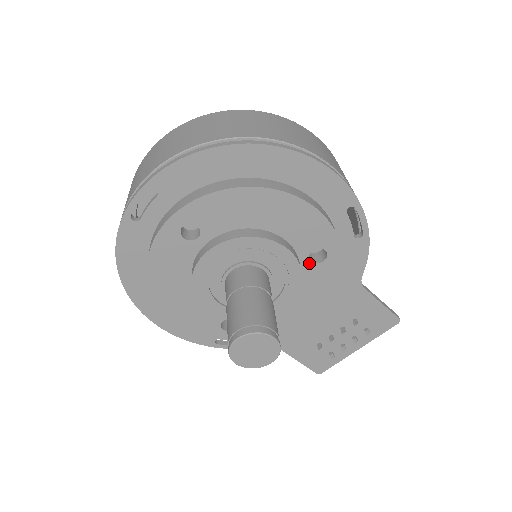
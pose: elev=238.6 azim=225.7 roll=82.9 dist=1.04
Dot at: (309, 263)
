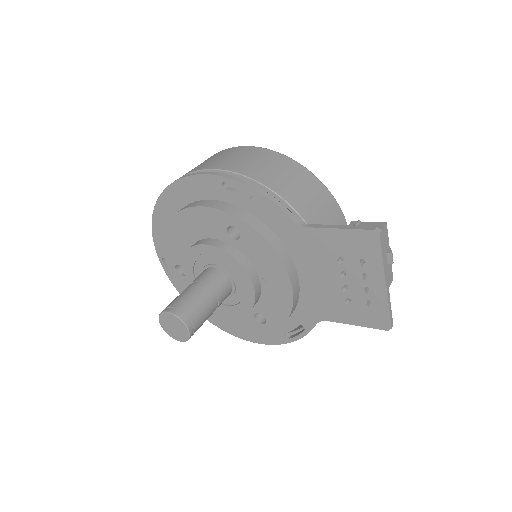
Dot at: (237, 242)
